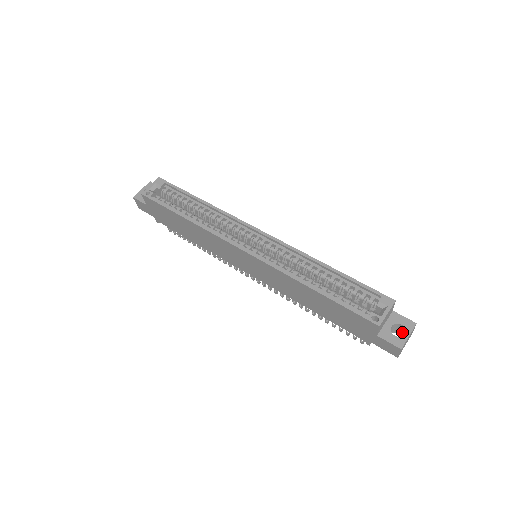
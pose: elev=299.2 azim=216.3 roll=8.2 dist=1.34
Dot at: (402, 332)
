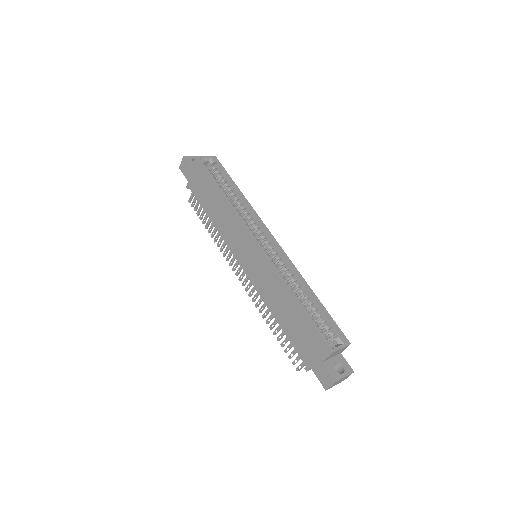
Dot at: occluded
